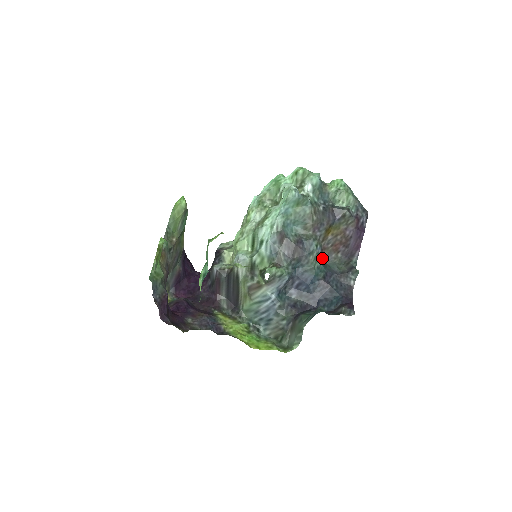
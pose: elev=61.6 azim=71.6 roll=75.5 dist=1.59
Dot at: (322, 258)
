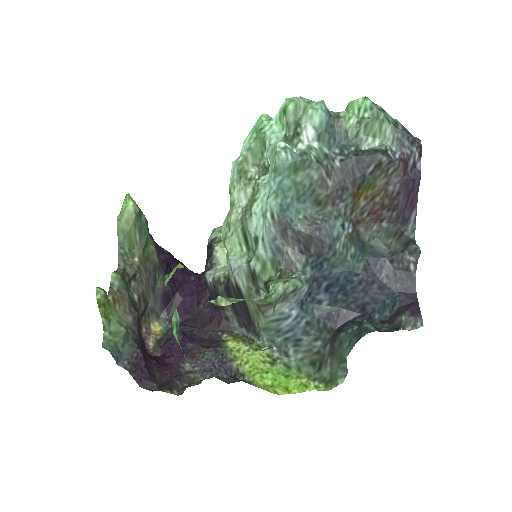
Dot at: (357, 238)
